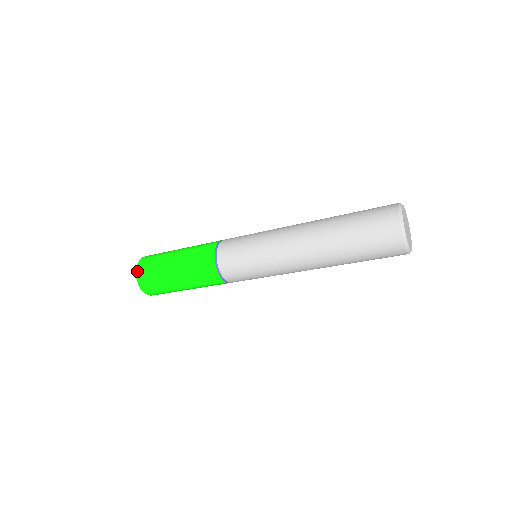
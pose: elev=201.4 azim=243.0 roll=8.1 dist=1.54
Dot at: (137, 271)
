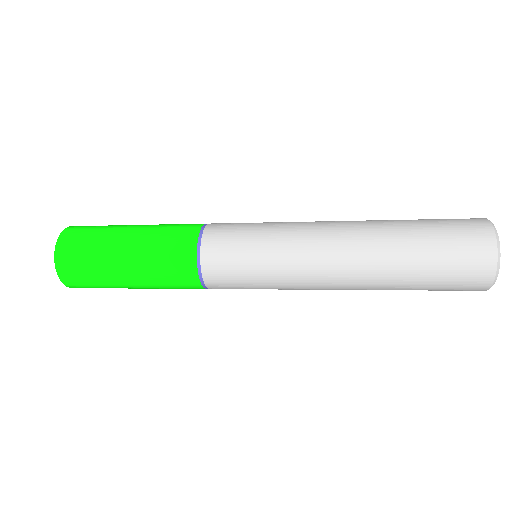
Dot at: (61, 236)
